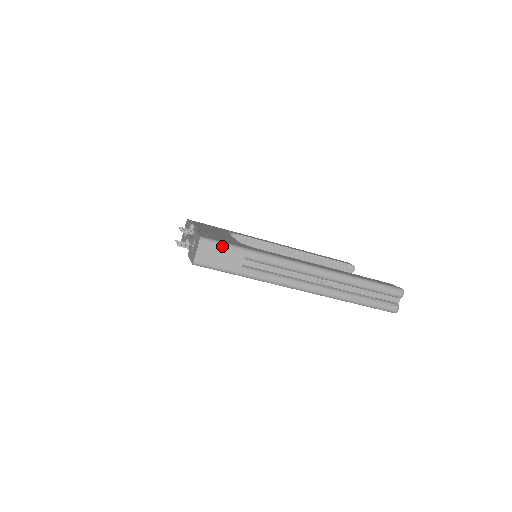
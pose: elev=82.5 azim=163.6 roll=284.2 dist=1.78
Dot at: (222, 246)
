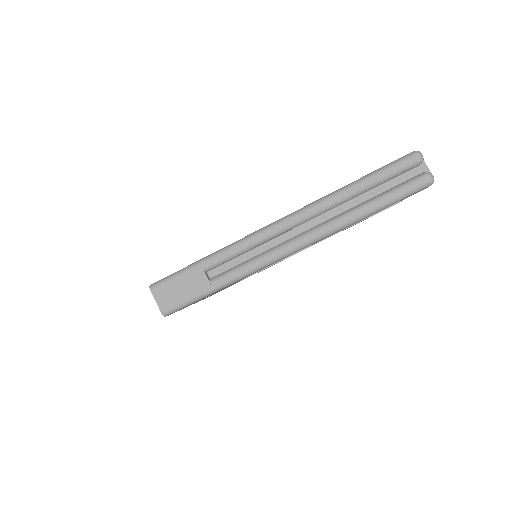
Dot at: (174, 277)
